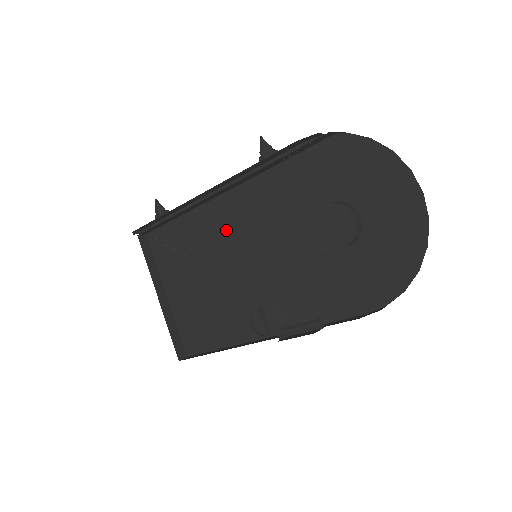
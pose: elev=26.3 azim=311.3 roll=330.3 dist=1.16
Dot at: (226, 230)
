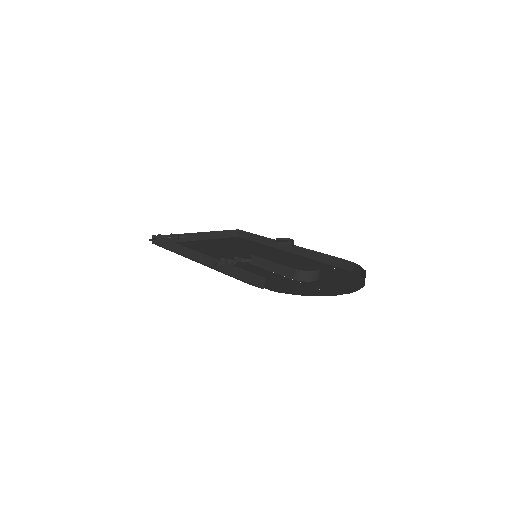
Dot at: occluded
